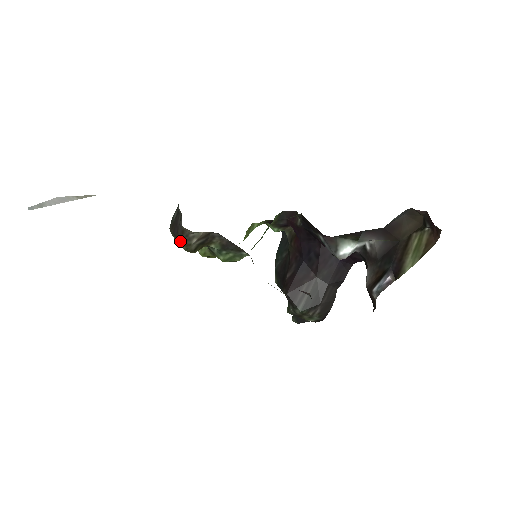
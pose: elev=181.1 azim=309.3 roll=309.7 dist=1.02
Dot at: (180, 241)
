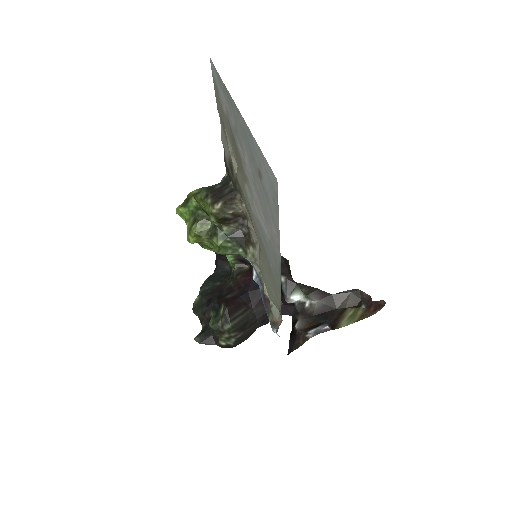
Dot at: (221, 204)
